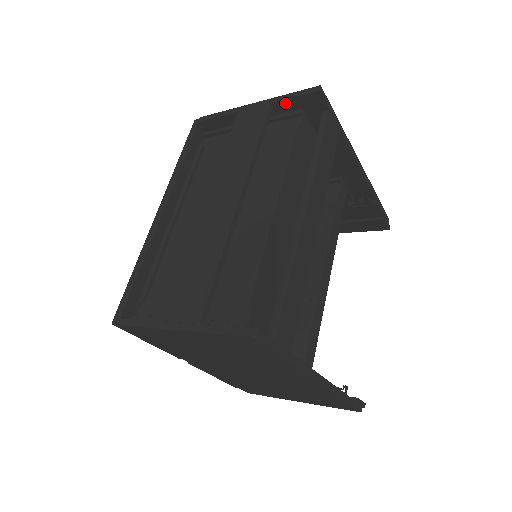
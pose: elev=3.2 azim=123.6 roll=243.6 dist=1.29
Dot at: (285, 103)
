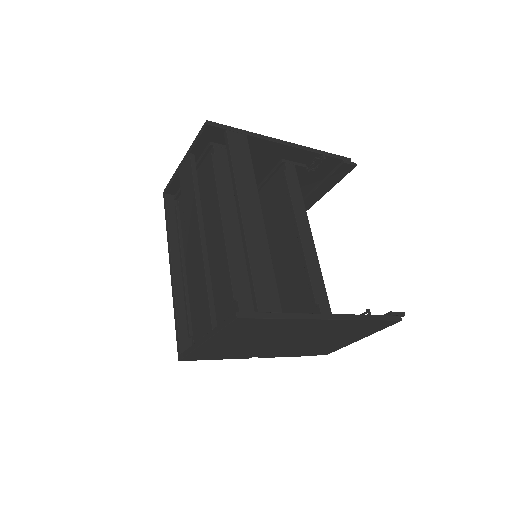
Dot at: (198, 146)
